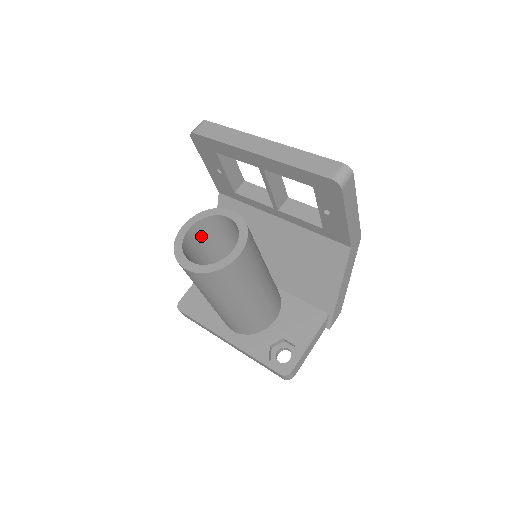
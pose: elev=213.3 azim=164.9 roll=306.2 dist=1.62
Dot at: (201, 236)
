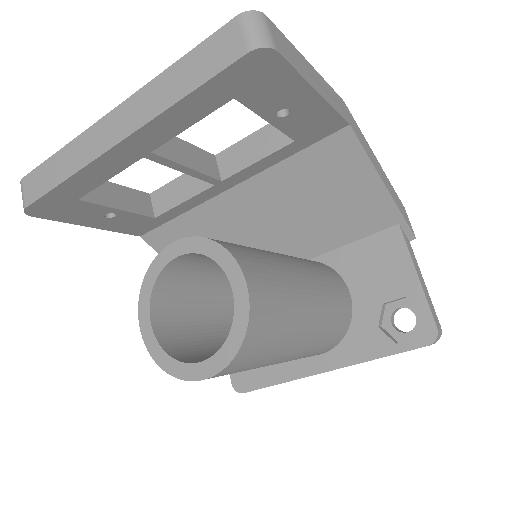
Dot at: (175, 311)
